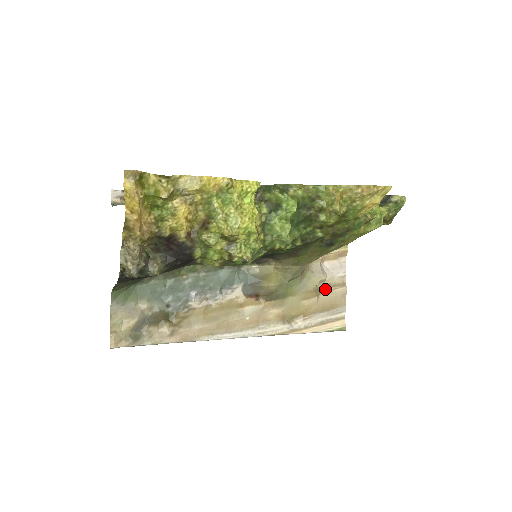
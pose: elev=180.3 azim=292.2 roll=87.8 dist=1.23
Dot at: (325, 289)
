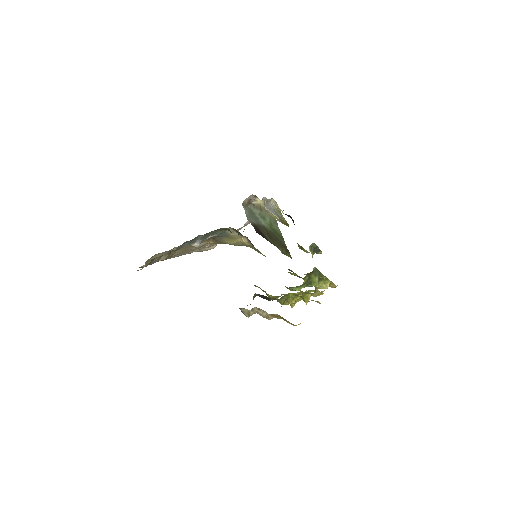
Dot at: occluded
